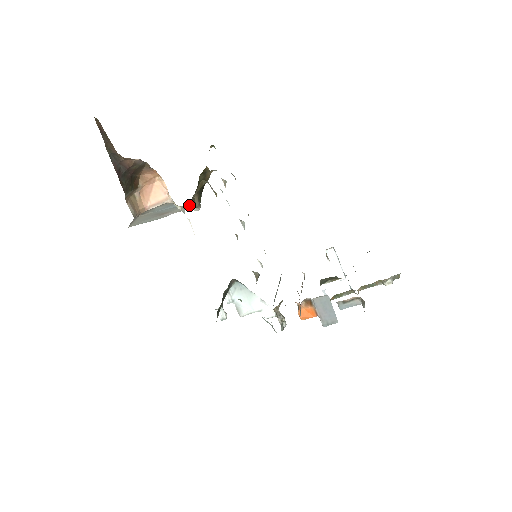
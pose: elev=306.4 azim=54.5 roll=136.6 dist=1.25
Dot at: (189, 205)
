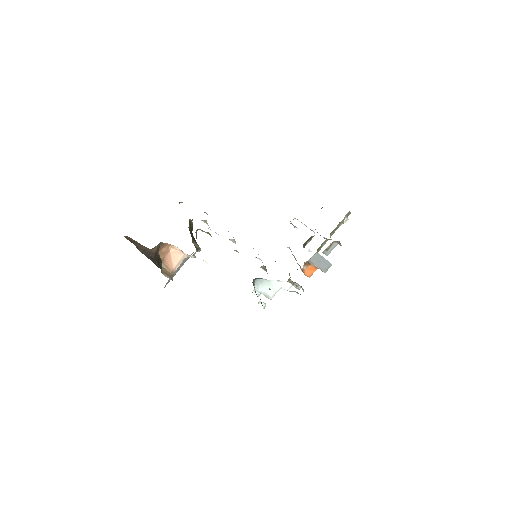
Dot at: (196, 251)
